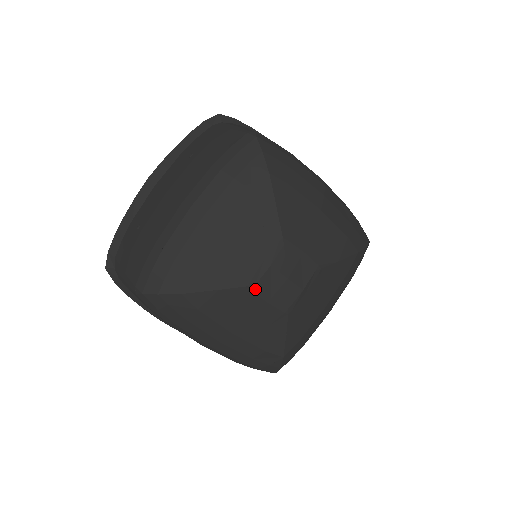
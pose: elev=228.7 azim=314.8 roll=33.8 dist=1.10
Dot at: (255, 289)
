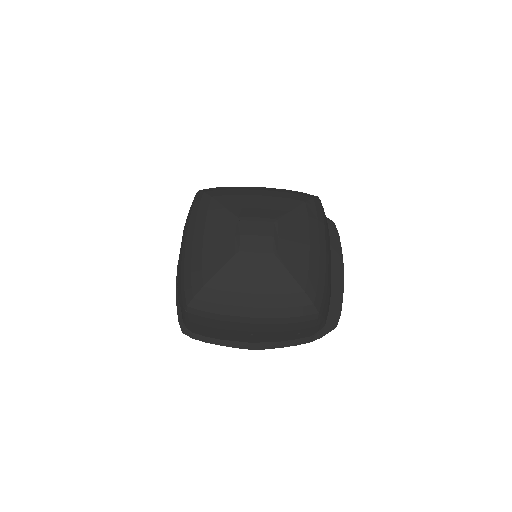
Dot at: (241, 253)
